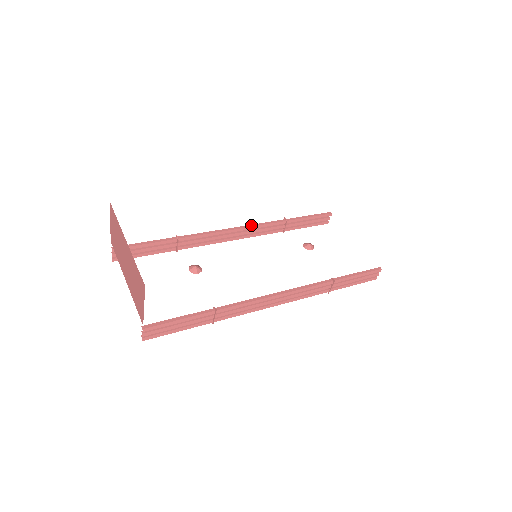
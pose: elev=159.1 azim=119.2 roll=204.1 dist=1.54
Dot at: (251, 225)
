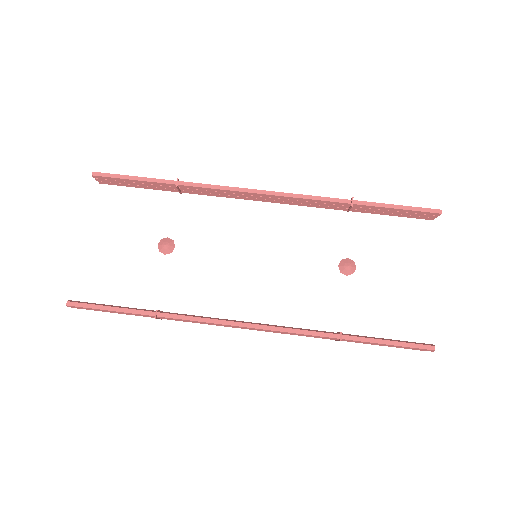
Dot at: (291, 194)
